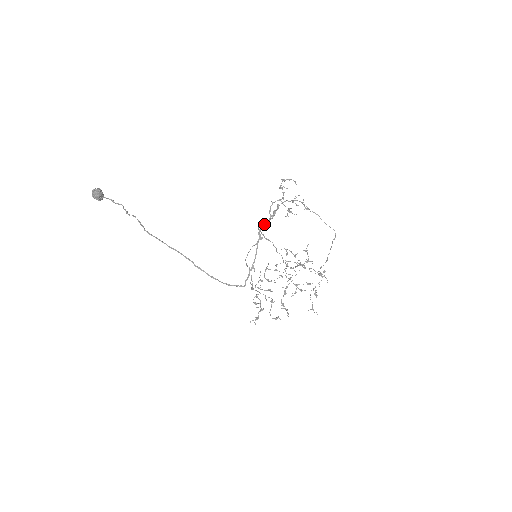
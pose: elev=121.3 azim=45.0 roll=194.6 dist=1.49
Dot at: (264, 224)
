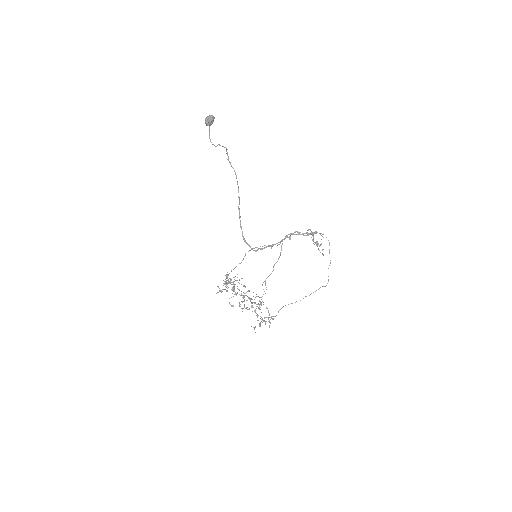
Dot at: (299, 233)
